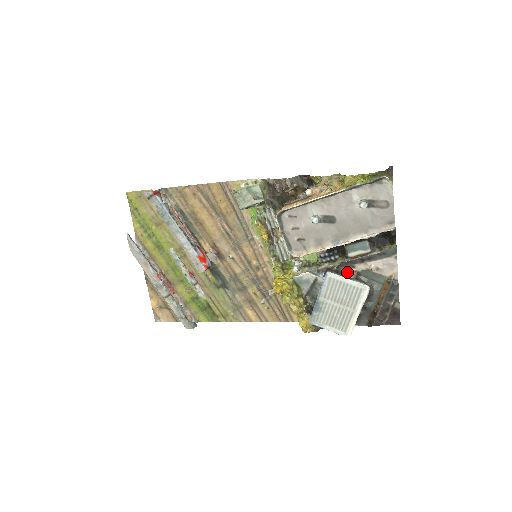
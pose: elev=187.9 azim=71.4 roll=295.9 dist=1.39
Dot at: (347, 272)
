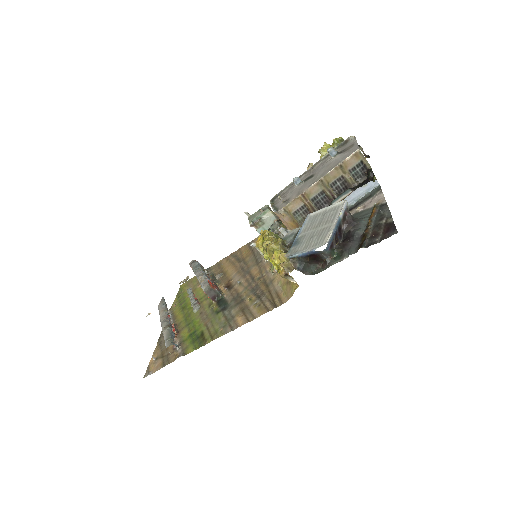
Dot at: occluded
